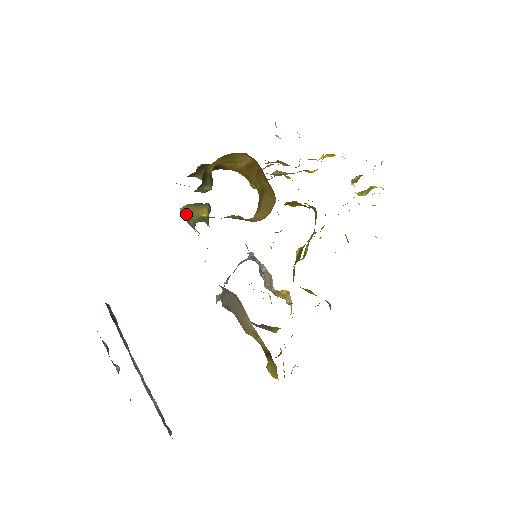
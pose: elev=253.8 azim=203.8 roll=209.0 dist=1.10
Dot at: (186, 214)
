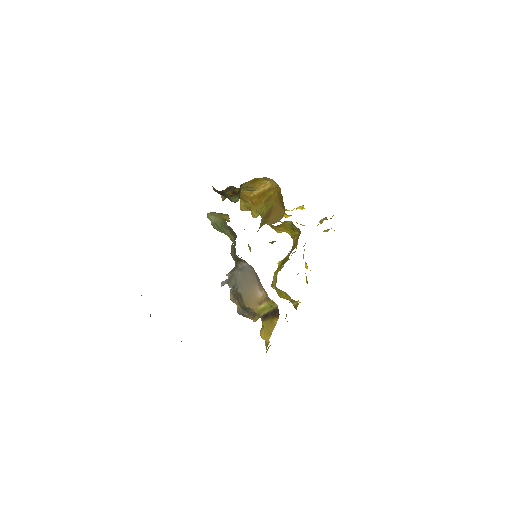
Dot at: (213, 217)
